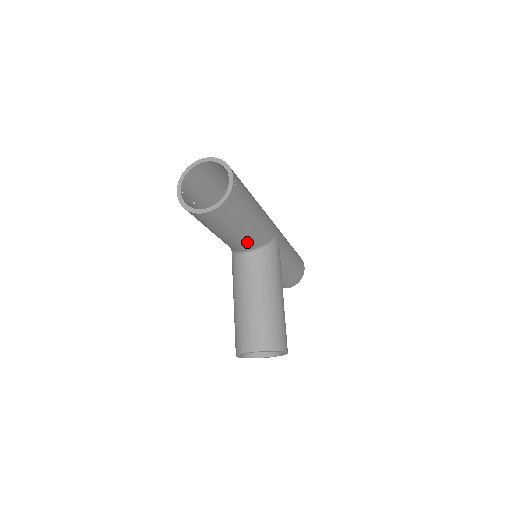
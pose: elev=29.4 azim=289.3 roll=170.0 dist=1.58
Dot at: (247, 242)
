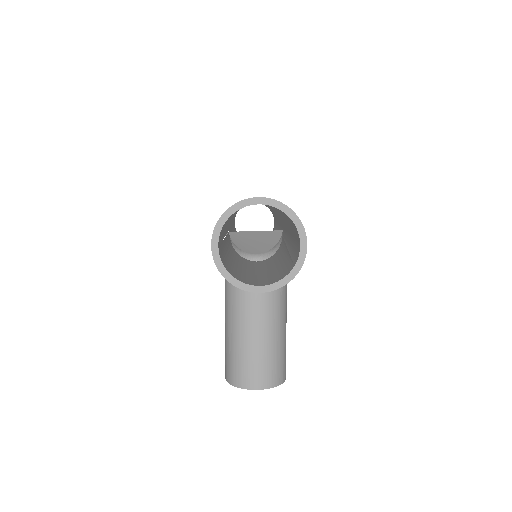
Dot at: occluded
